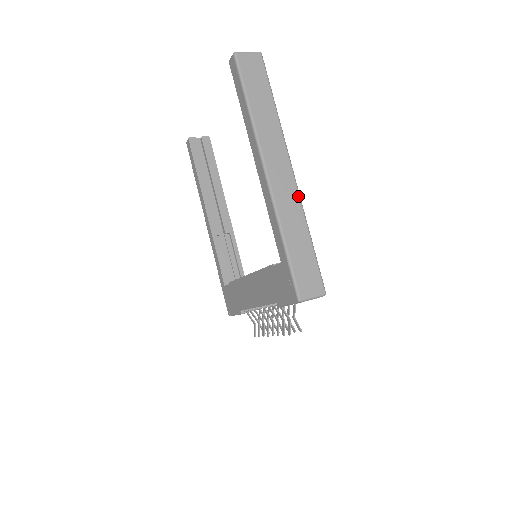
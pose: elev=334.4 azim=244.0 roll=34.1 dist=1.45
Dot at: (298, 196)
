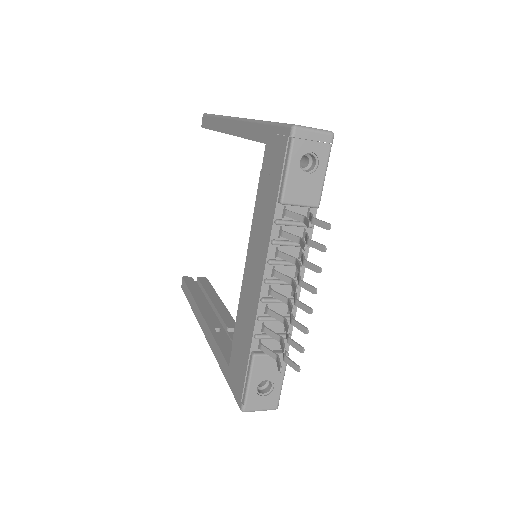
Dot at: occluded
